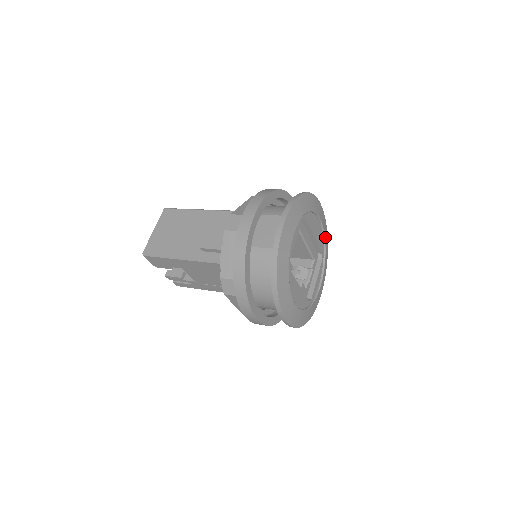
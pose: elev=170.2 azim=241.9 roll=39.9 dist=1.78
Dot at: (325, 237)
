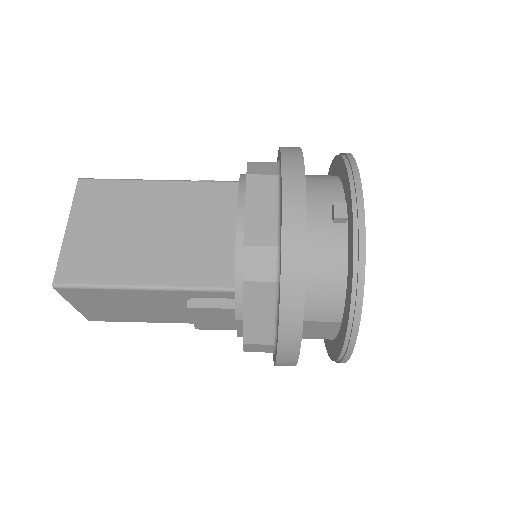
Dot at: occluded
